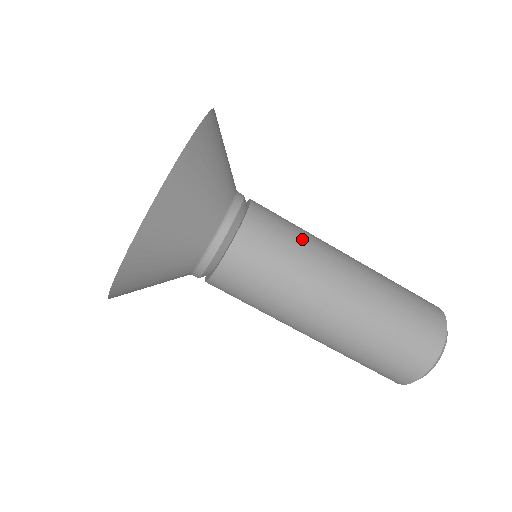
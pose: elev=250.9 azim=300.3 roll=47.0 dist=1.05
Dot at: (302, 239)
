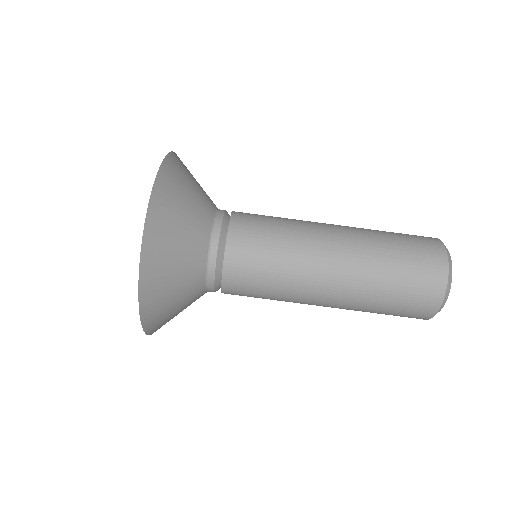
Dot at: occluded
